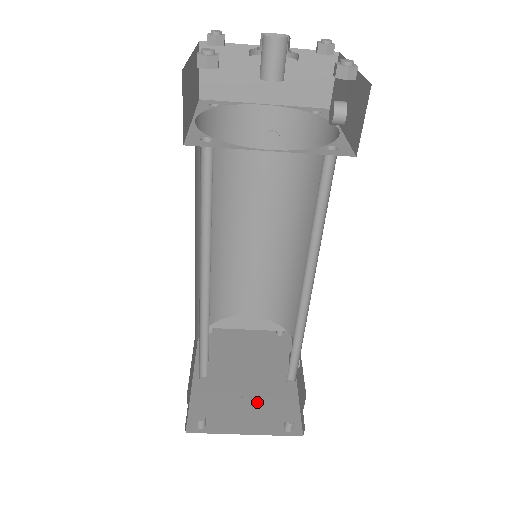
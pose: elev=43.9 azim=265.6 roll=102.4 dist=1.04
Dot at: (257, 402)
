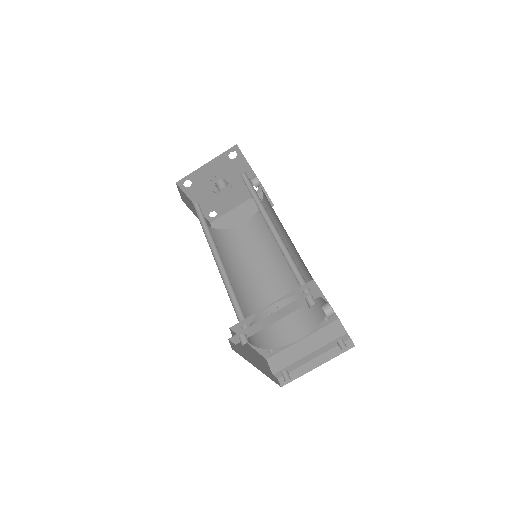
Dot at: occluded
